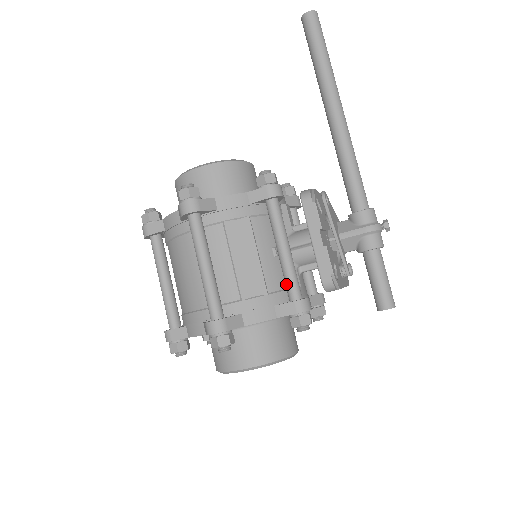
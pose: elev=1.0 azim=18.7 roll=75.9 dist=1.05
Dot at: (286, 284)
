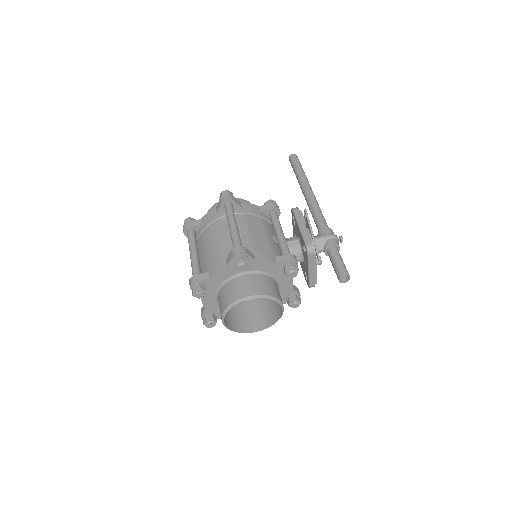
Dot at: (282, 250)
